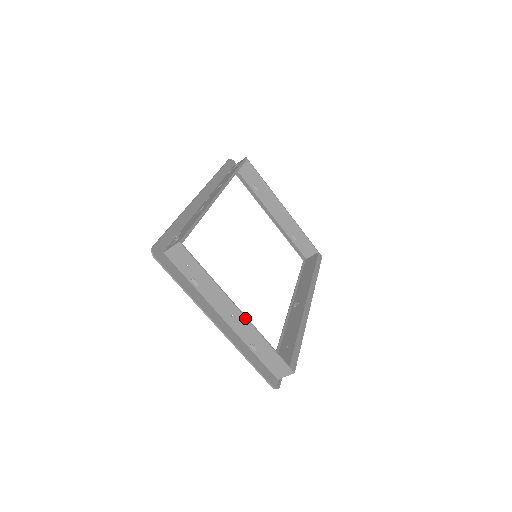
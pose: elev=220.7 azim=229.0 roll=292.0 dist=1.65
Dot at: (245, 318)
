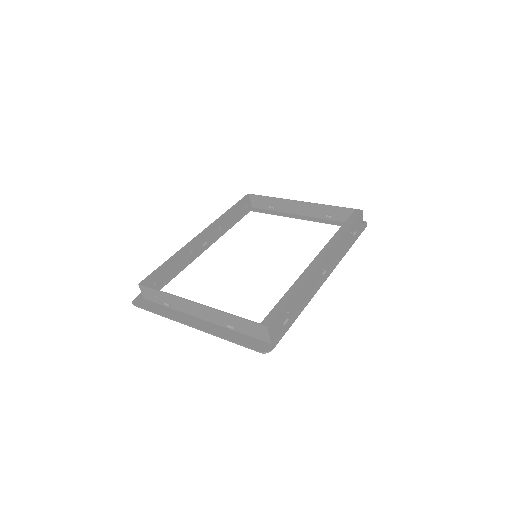
Dot at: (203, 306)
